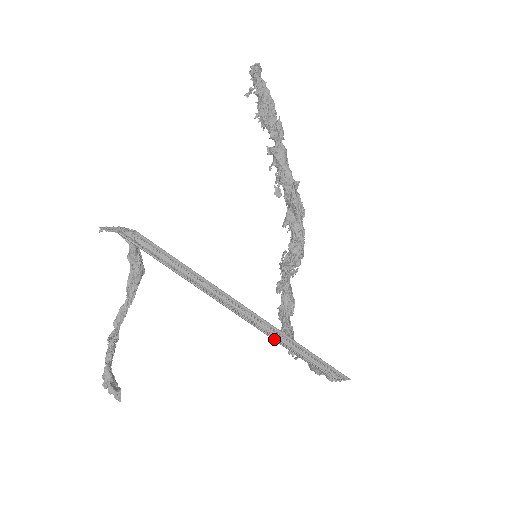
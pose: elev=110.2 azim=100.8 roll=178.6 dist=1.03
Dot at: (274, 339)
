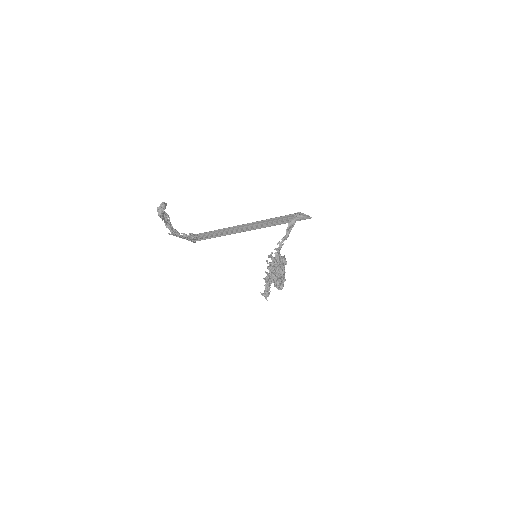
Dot at: (260, 222)
